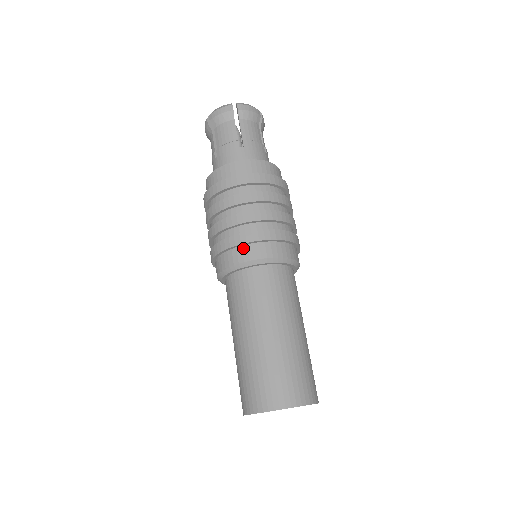
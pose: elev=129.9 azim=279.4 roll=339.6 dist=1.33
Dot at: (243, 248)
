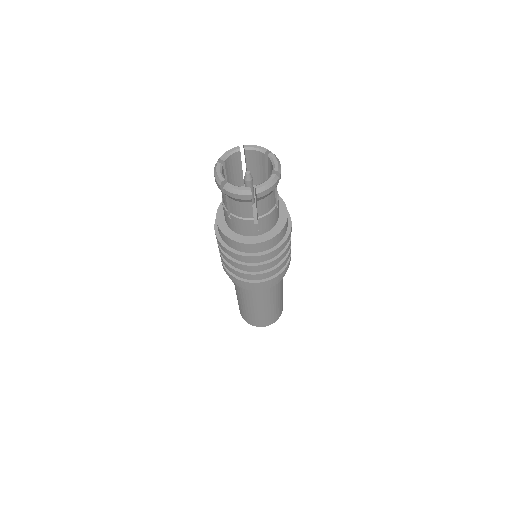
Dot at: (251, 286)
